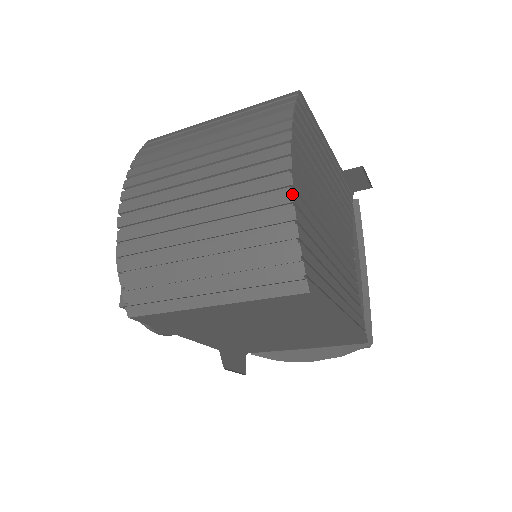
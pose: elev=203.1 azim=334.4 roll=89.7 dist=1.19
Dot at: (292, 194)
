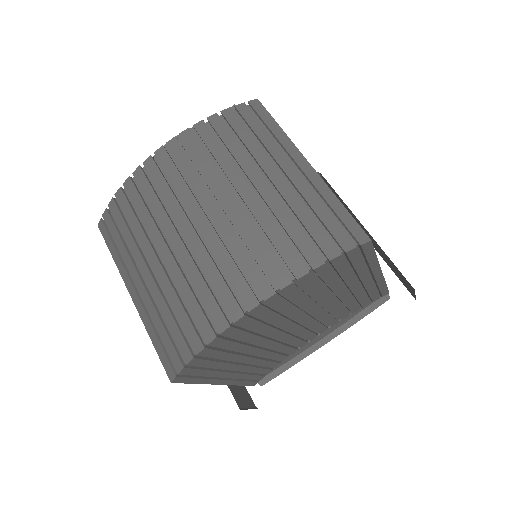
Dot at: (225, 328)
